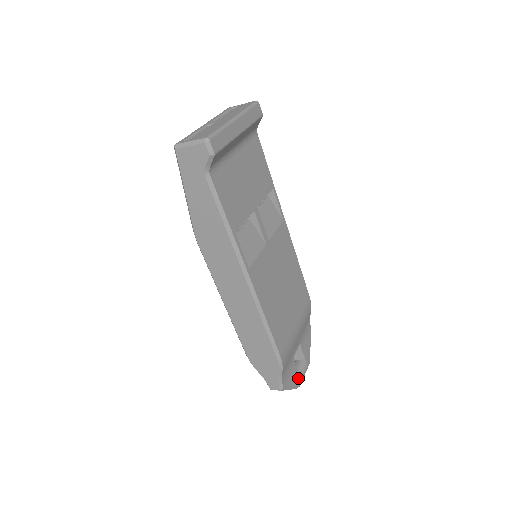
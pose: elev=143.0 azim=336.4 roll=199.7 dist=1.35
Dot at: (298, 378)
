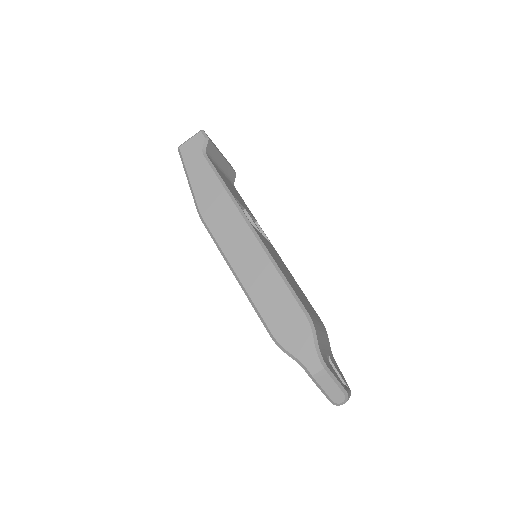
Dot at: (342, 383)
